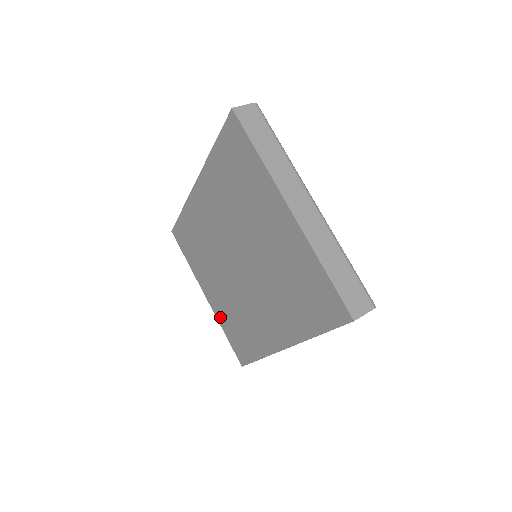
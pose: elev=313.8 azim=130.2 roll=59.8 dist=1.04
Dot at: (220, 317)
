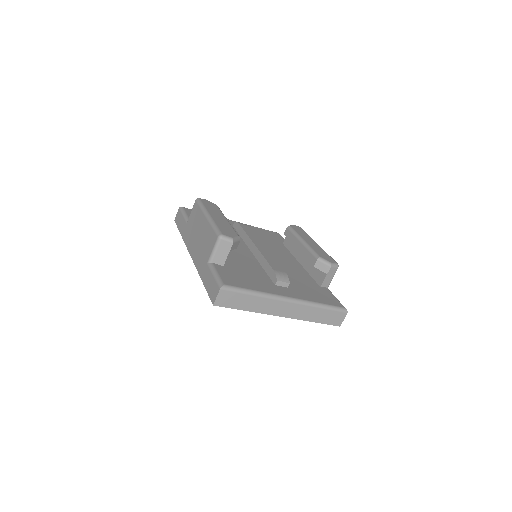
Dot at: occluded
